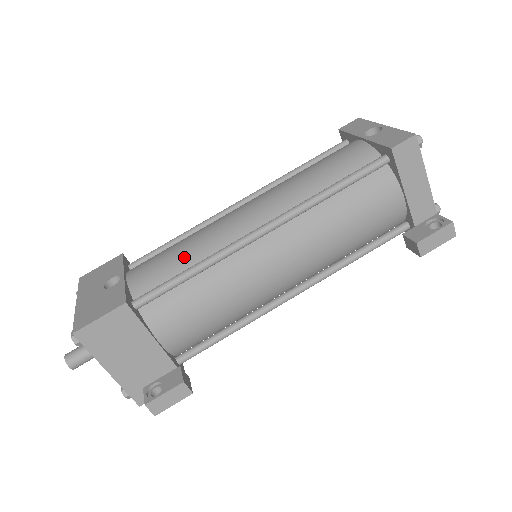
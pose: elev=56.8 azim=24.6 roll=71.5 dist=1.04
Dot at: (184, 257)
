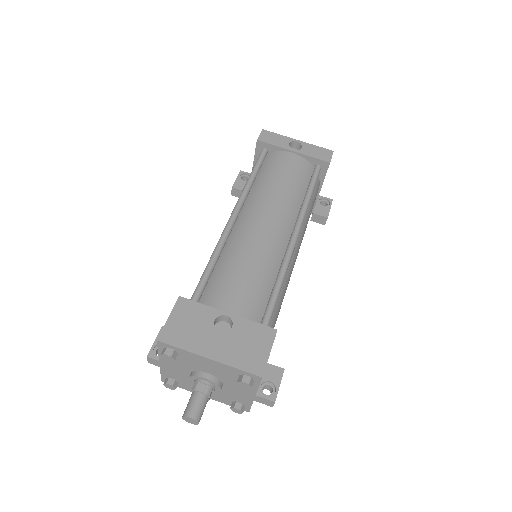
Dot at: (262, 276)
